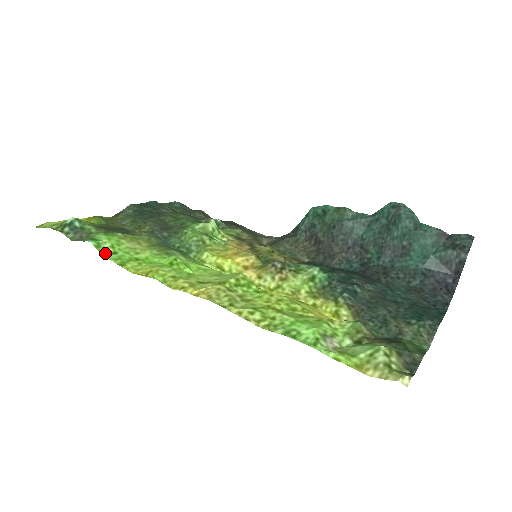
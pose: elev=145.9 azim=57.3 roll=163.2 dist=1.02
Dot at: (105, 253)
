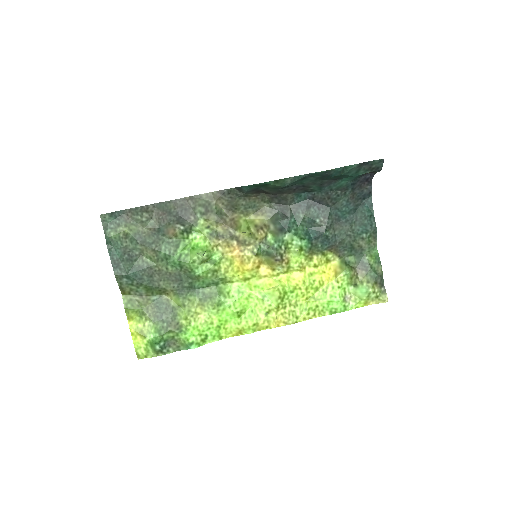
Dot at: (205, 342)
